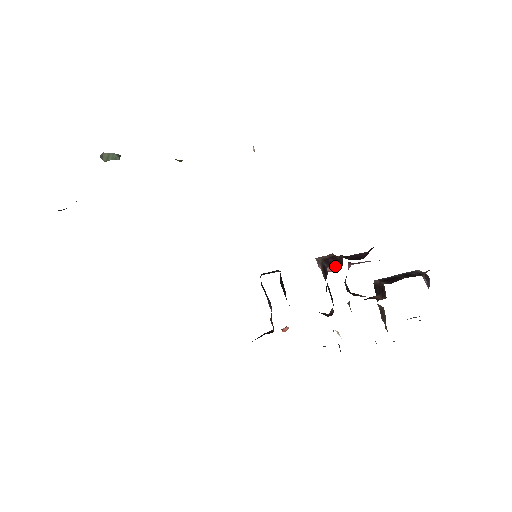
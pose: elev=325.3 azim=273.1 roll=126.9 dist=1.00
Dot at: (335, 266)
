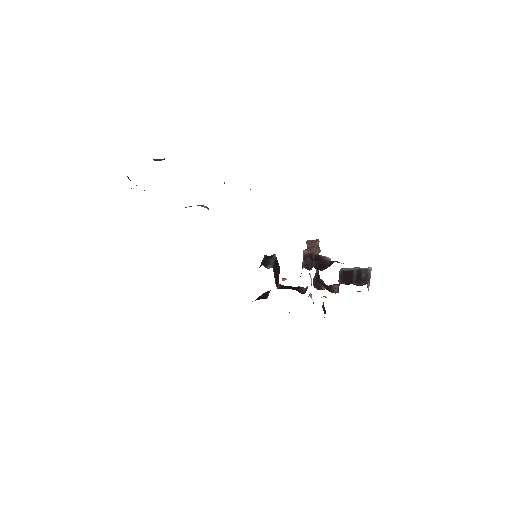
Dot at: (309, 266)
